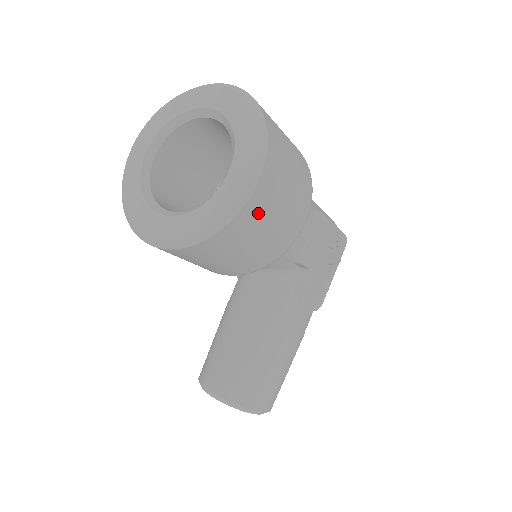
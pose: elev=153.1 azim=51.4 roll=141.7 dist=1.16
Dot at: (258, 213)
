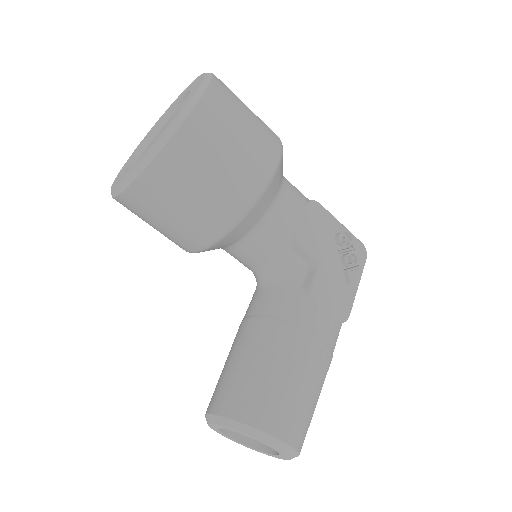
Dot at: (207, 132)
